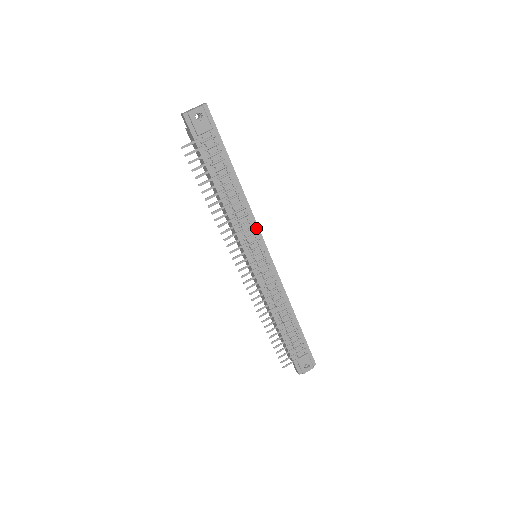
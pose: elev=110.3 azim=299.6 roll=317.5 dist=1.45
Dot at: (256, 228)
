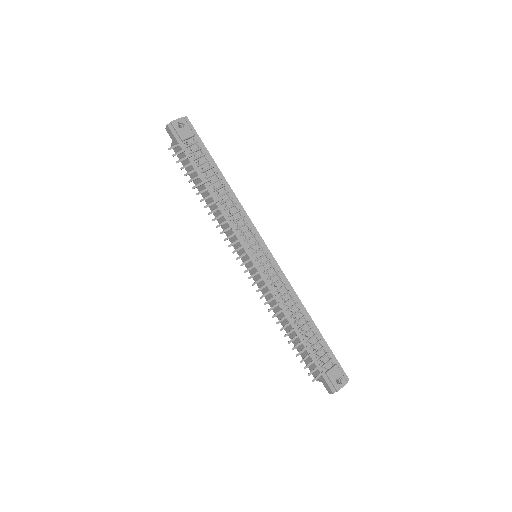
Dot at: (250, 224)
